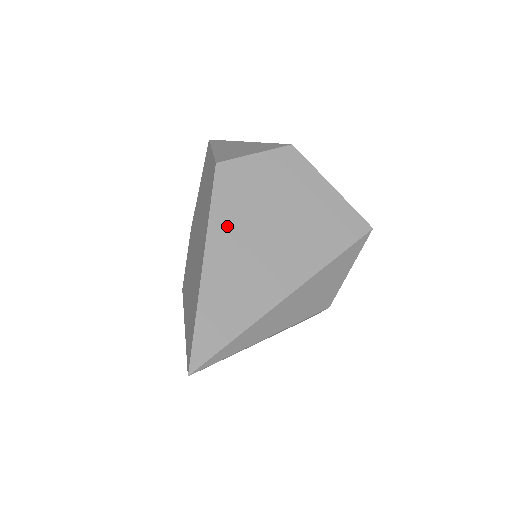
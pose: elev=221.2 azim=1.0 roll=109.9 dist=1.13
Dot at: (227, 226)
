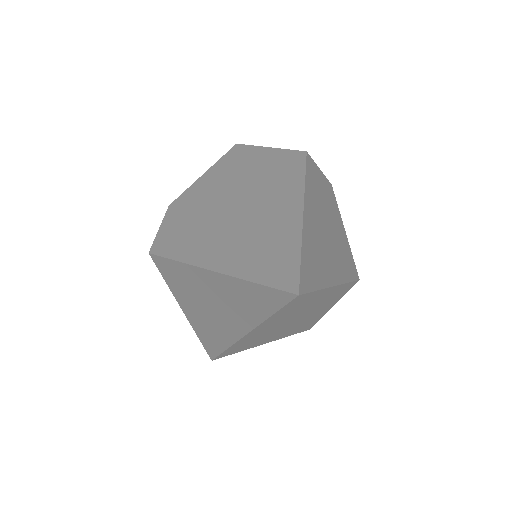
Dot at: (312, 200)
